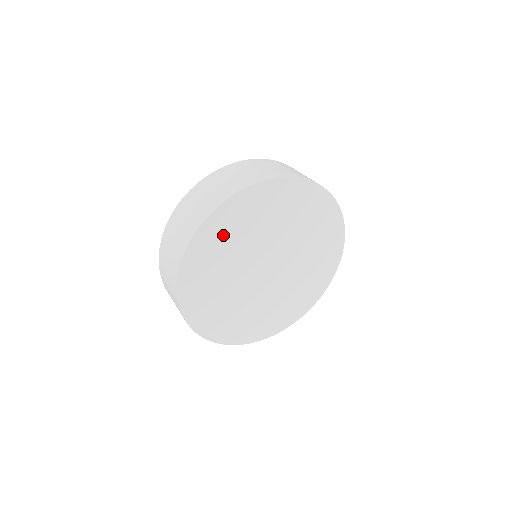
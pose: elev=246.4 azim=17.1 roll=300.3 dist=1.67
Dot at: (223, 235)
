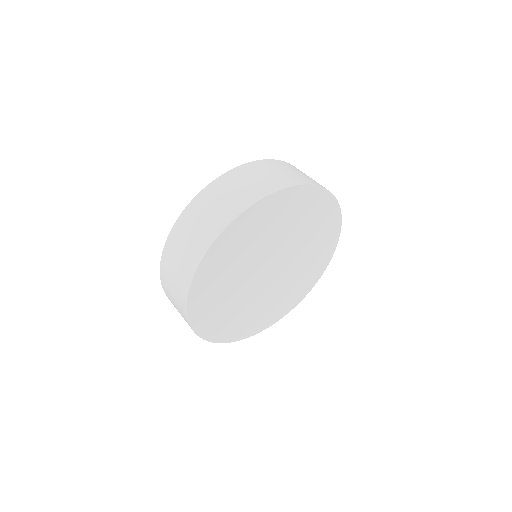
Dot at: (250, 231)
